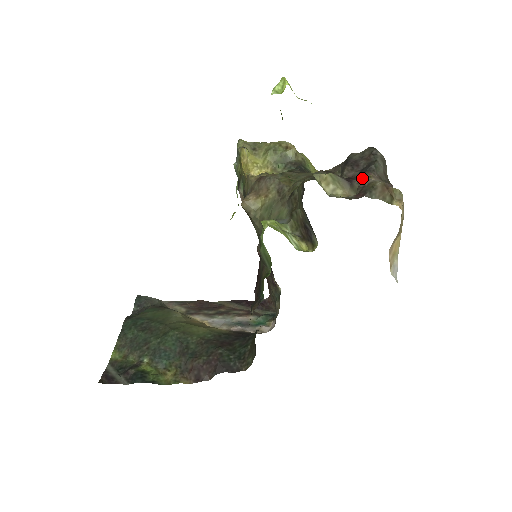
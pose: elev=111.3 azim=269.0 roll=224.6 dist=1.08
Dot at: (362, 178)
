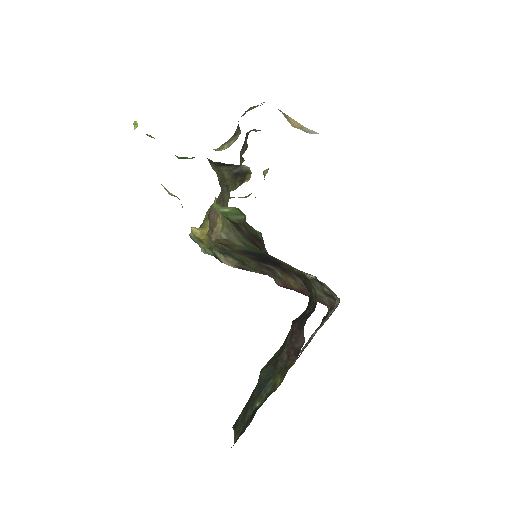
Dot at: occluded
